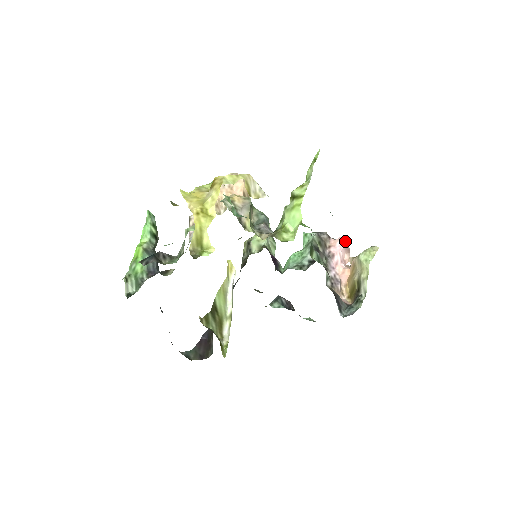
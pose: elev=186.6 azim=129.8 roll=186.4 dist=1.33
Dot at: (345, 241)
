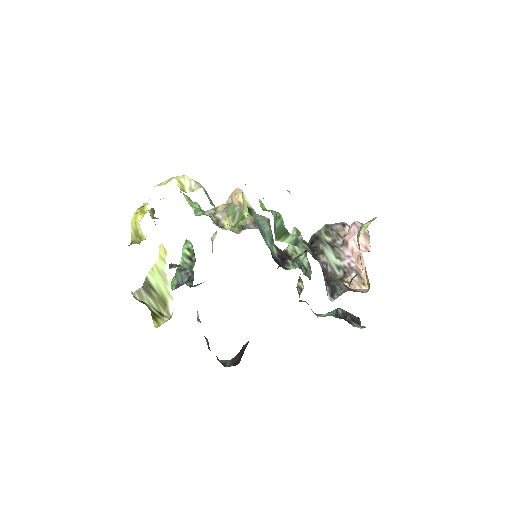
Dot at: (358, 225)
